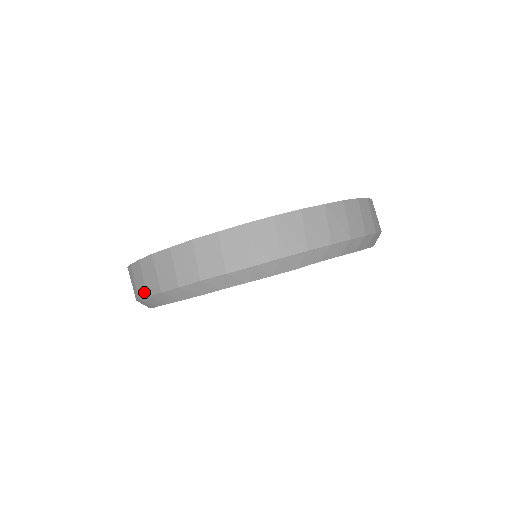
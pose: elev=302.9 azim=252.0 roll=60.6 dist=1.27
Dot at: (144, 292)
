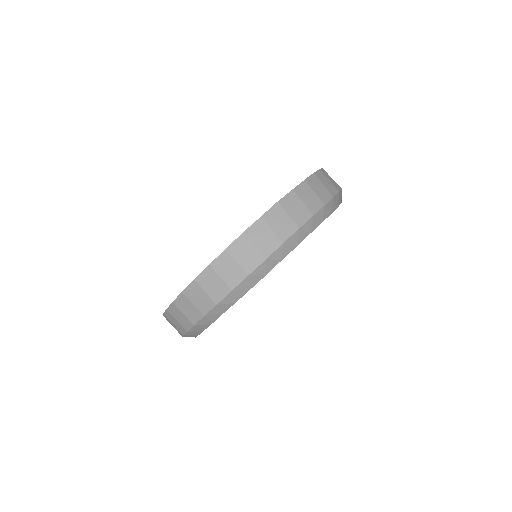
Dot at: (225, 291)
